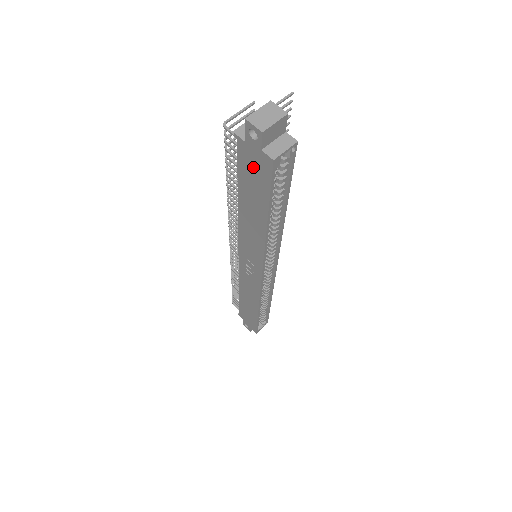
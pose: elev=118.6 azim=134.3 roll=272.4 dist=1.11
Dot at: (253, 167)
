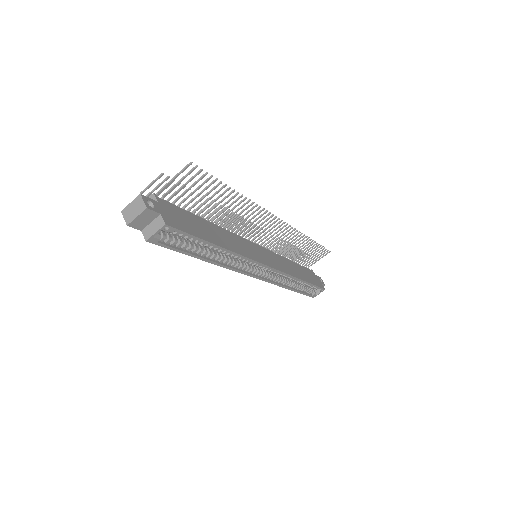
Dot at: occluded
